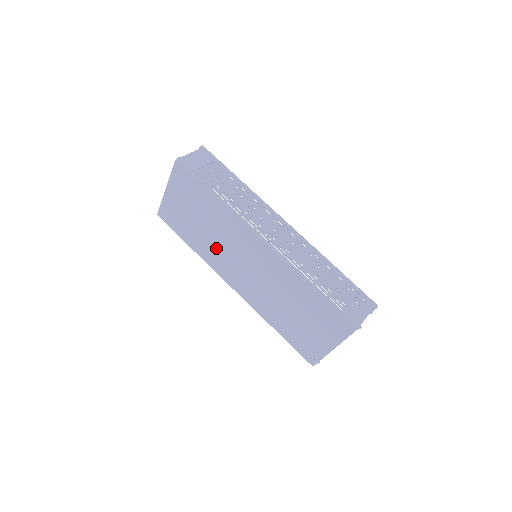
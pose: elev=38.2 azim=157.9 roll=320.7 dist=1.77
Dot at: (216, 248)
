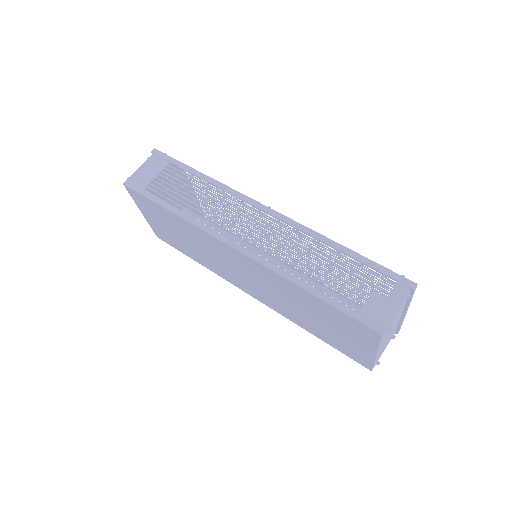
Dot at: (212, 261)
